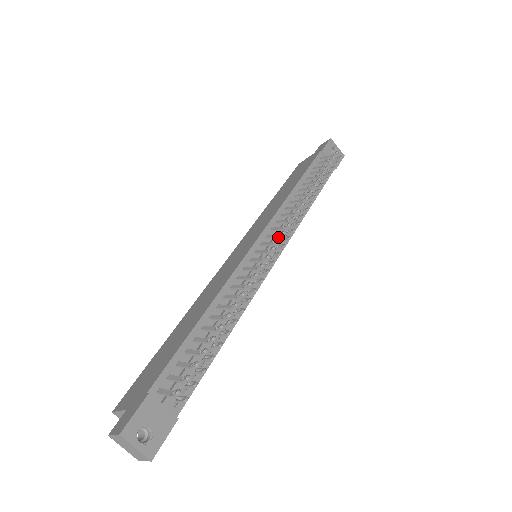
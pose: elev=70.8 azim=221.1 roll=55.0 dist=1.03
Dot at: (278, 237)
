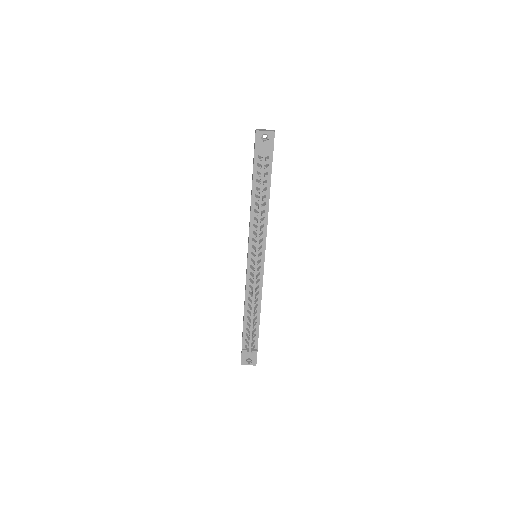
Dot at: occluded
